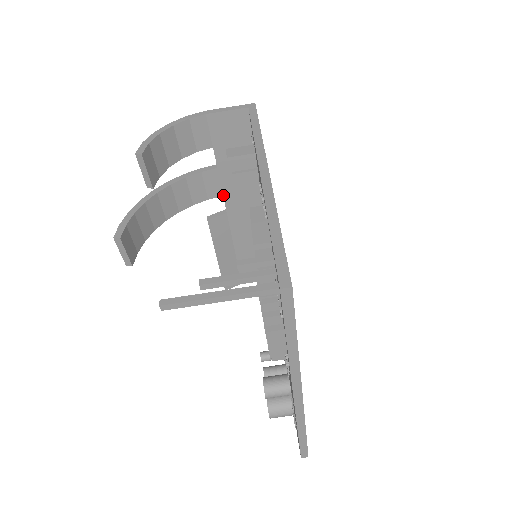
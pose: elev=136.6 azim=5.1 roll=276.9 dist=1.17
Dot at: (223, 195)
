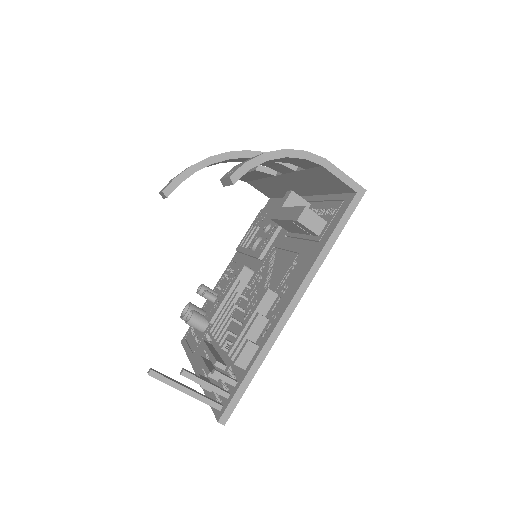
Dot at: (283, 174)
